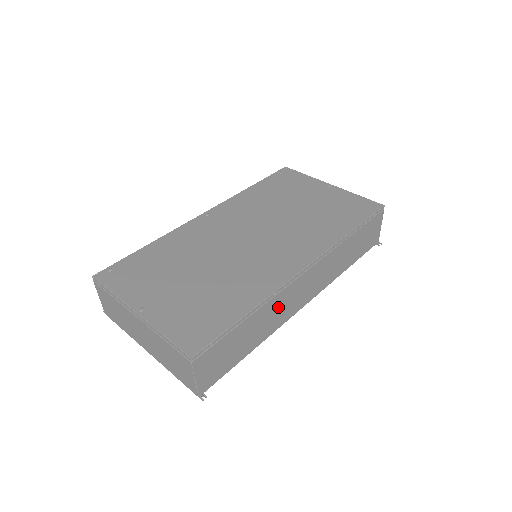
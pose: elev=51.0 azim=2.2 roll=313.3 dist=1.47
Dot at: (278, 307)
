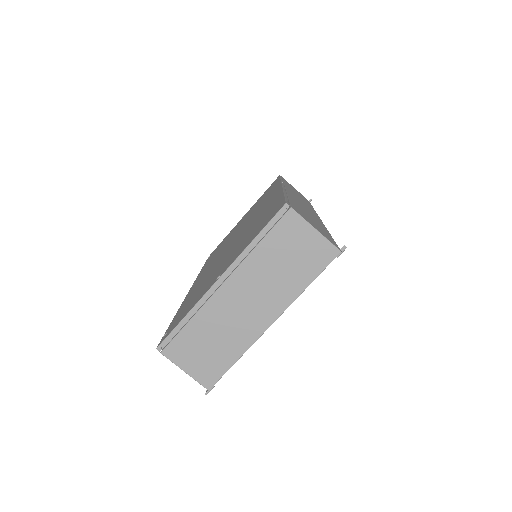
Dot at: occluded
